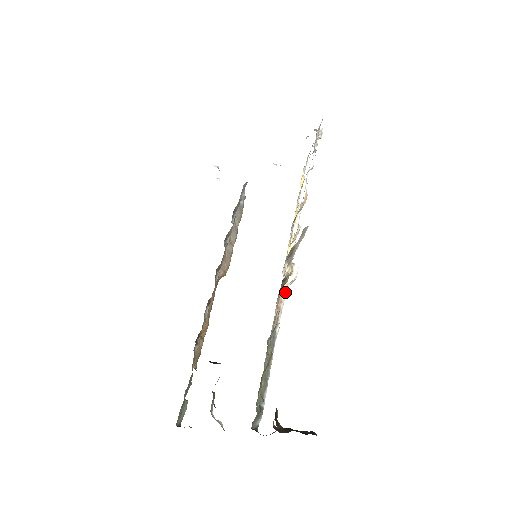
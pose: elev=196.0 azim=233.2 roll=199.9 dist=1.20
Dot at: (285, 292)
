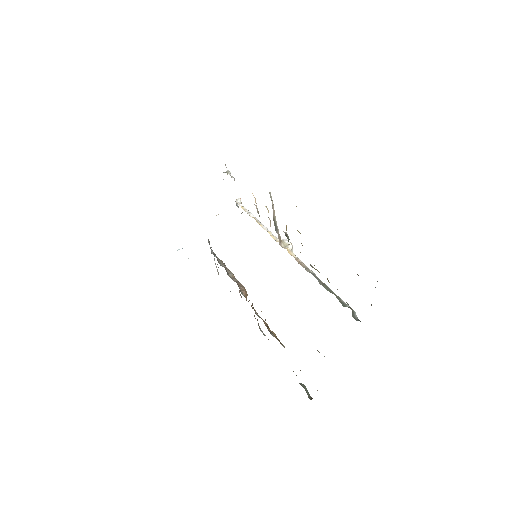
Dot at: (294, 255)
